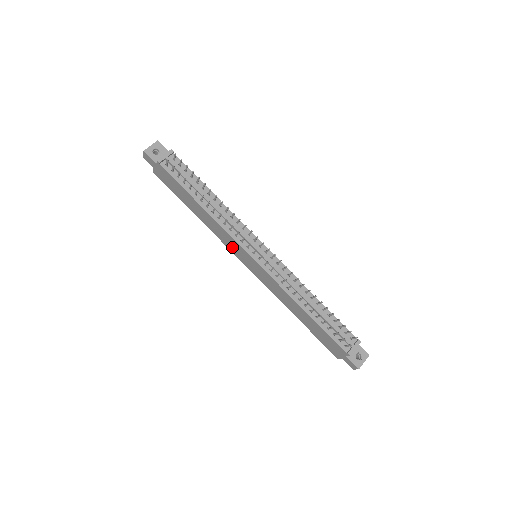
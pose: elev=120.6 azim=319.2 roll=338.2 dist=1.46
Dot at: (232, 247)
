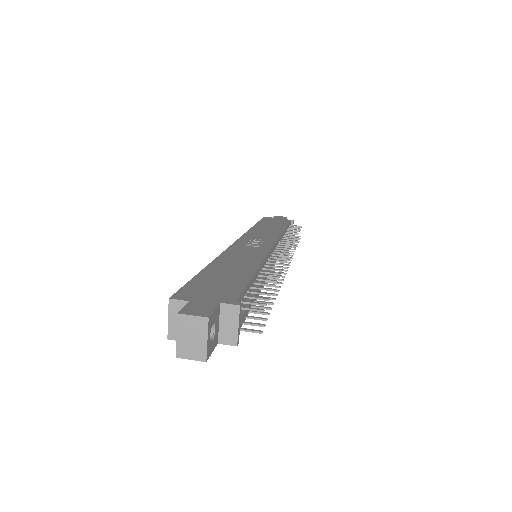
Dot at: occluded
